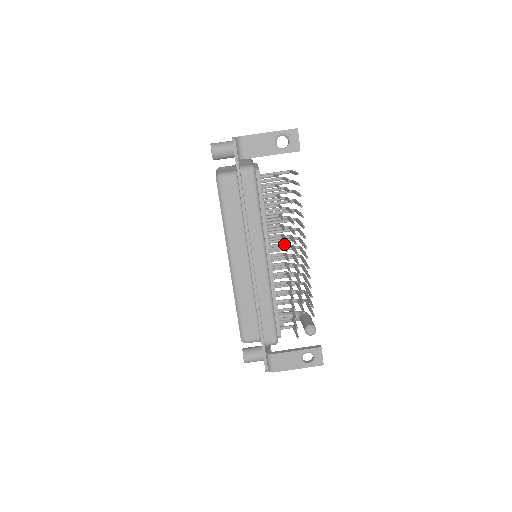
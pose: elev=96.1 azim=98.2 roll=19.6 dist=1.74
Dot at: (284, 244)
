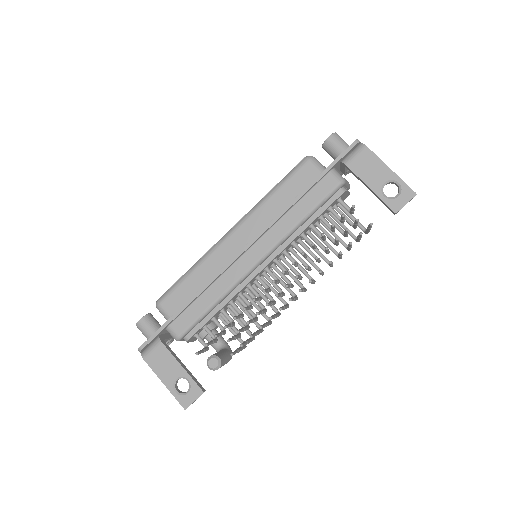
Dot at: occluded
